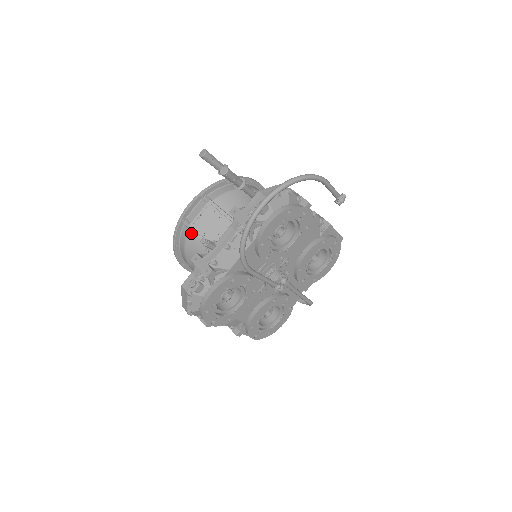
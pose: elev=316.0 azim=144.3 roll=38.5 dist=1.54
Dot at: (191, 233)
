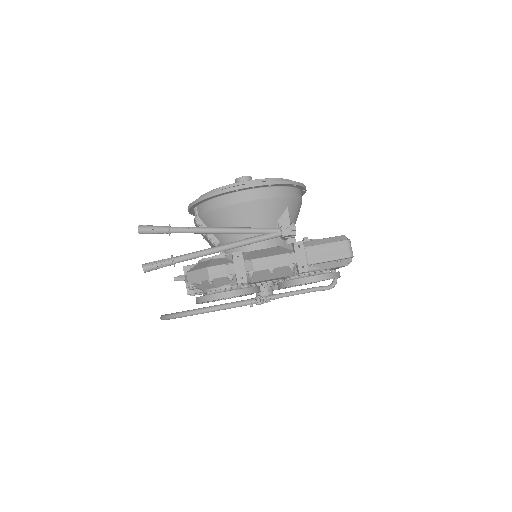
Dot at: occluded
